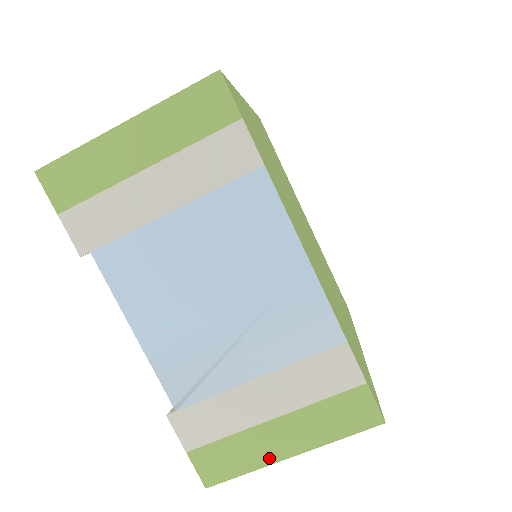
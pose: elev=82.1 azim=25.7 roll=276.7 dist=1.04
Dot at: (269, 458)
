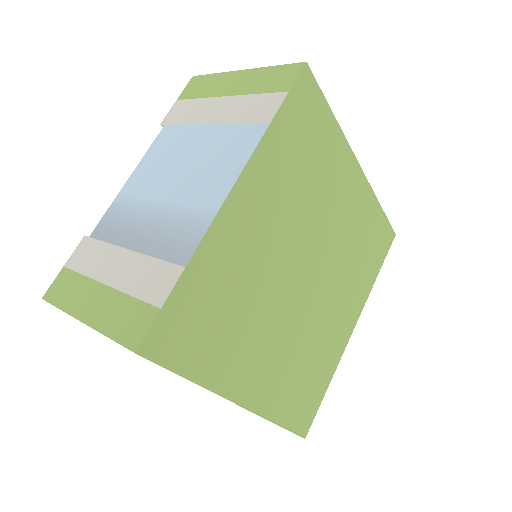
Dot at: (76, 310)
